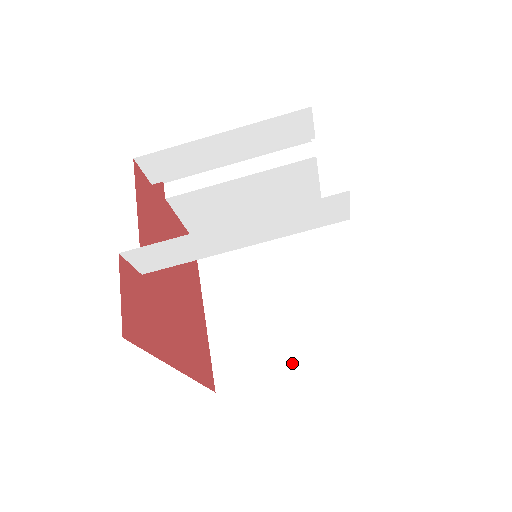
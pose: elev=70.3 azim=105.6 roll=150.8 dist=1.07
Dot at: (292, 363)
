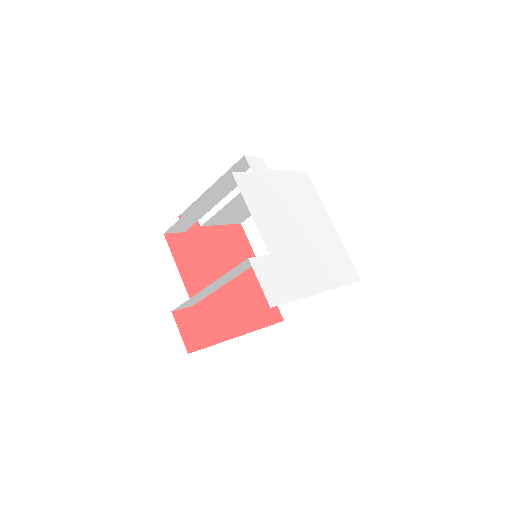
Dot at: (318, 295)
